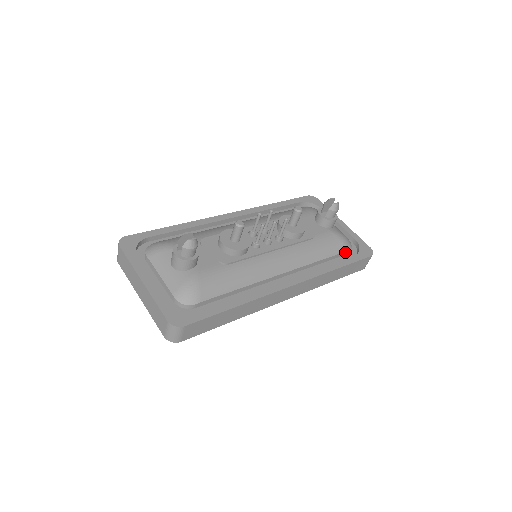
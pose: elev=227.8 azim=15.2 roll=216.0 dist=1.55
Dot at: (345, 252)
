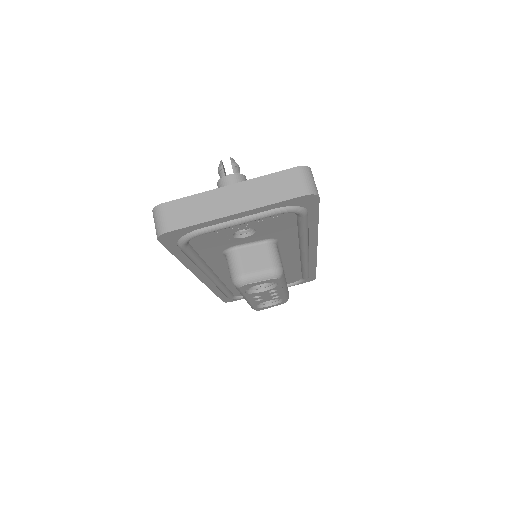
Dot at: occluded
